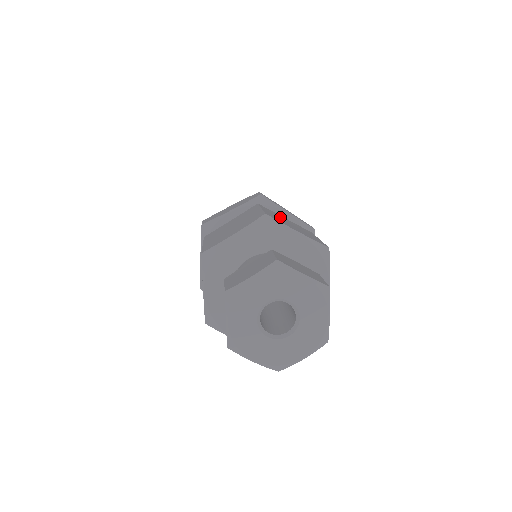
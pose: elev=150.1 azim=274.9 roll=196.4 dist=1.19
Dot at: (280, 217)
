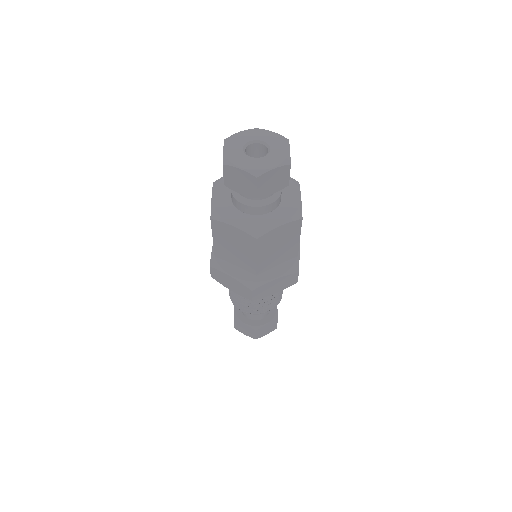
Dot at: occluded
